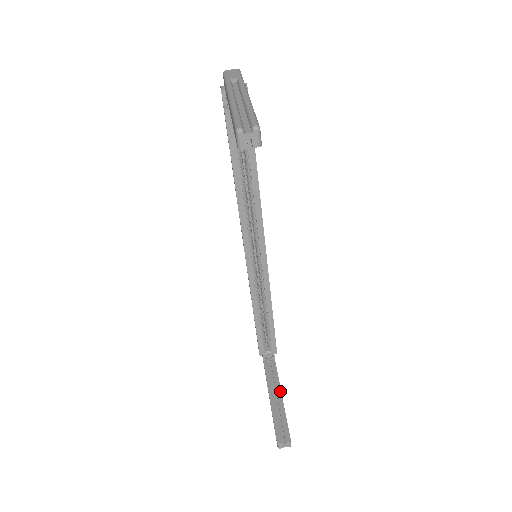
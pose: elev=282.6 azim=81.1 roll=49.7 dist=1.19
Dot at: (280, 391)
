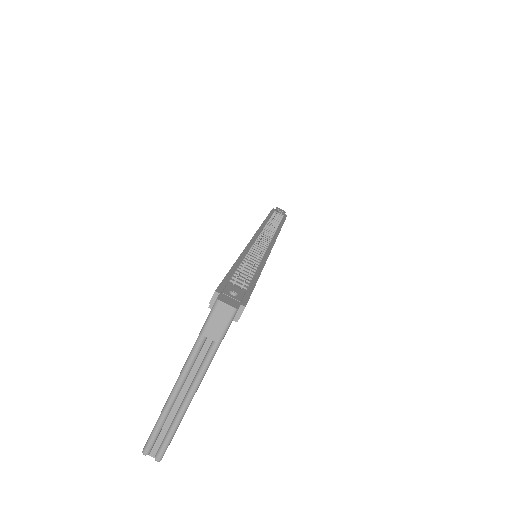
Dot at: occluded
